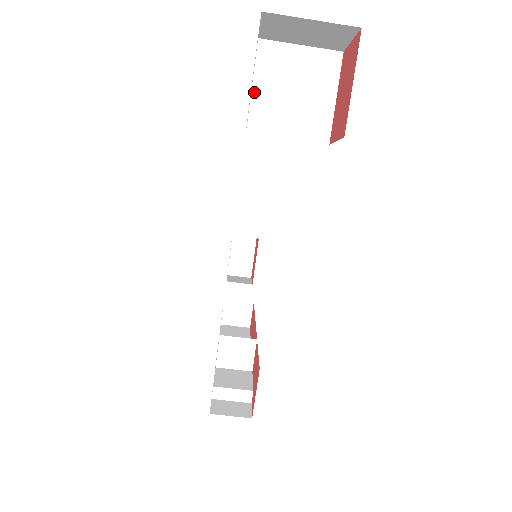
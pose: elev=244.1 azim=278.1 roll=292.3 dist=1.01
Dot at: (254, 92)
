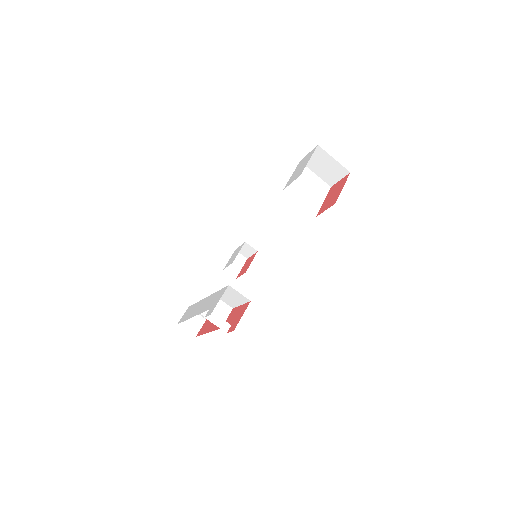
Dot at: occluded
